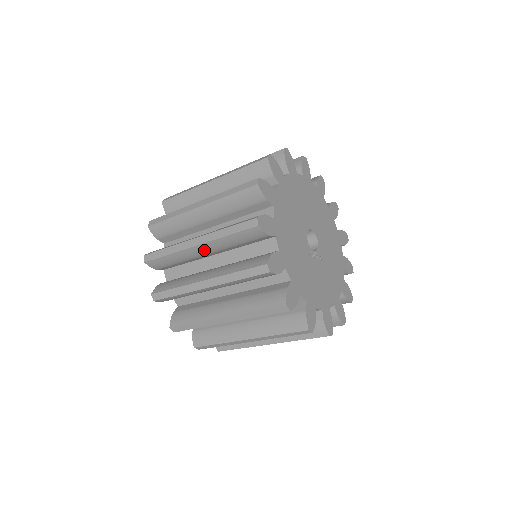
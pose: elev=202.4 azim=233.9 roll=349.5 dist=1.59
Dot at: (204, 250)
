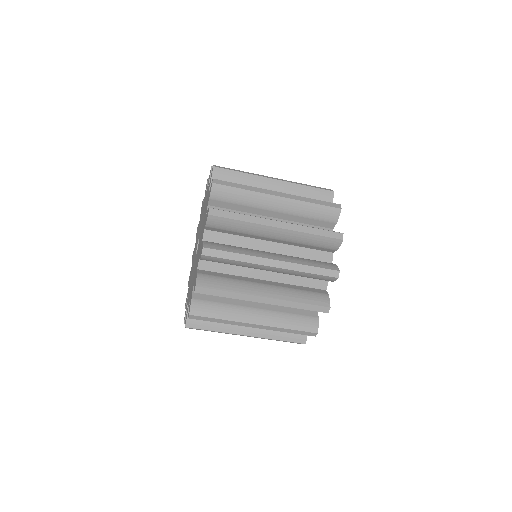
Dot at: (278, 234)
